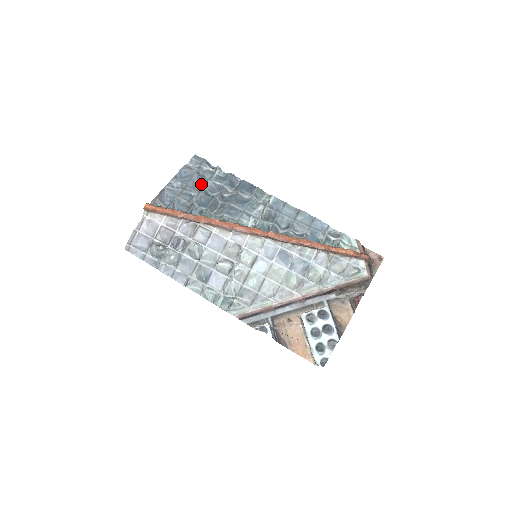
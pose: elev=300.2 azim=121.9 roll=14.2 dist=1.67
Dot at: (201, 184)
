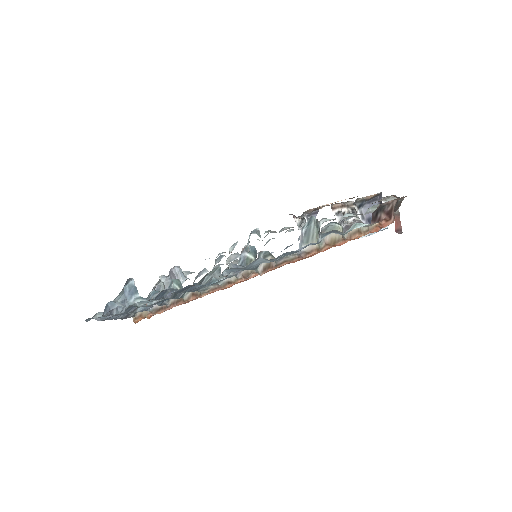
Dot at: occluded
